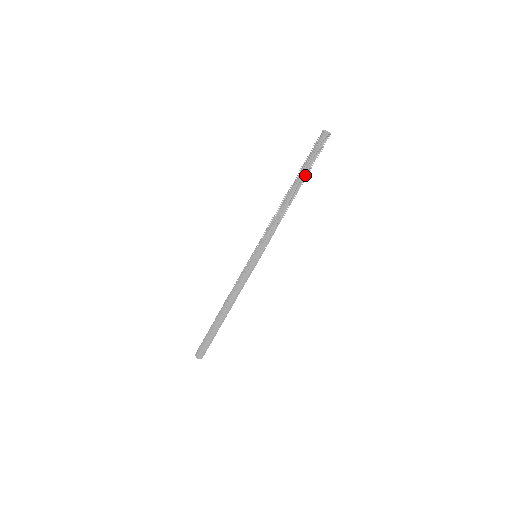
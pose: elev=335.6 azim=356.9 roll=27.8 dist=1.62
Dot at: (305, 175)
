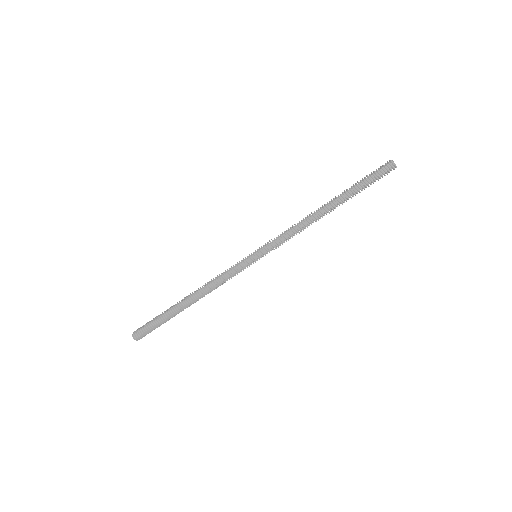
Dot at: (350, 195)
